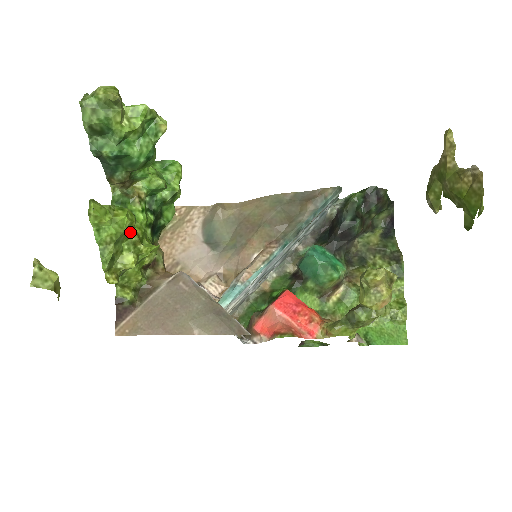
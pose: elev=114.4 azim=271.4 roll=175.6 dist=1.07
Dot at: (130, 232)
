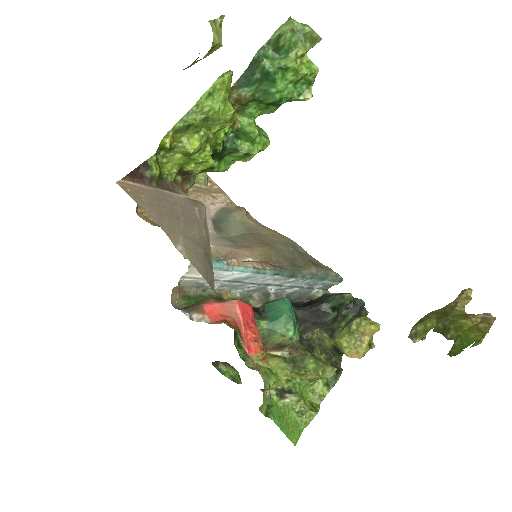
Dot at: (217, 127)
